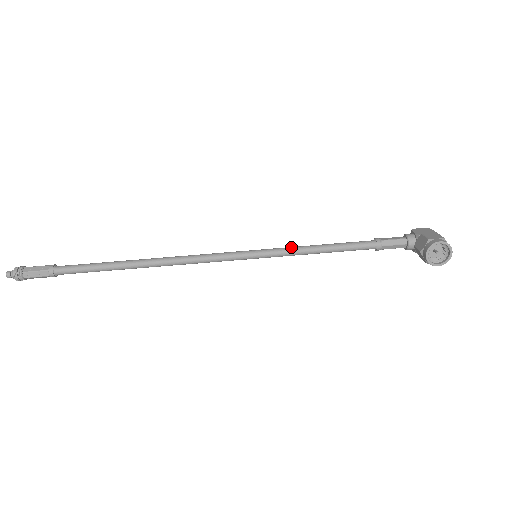
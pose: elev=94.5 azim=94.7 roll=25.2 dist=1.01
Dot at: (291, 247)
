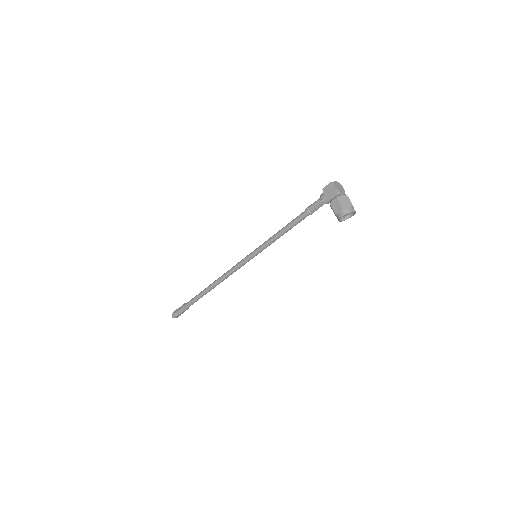
Dot at: (267, 242)
